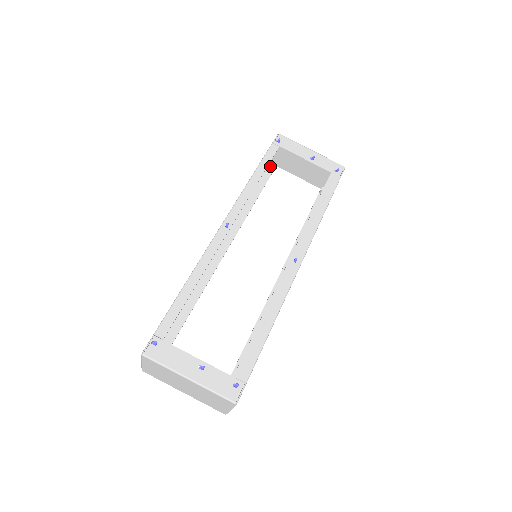
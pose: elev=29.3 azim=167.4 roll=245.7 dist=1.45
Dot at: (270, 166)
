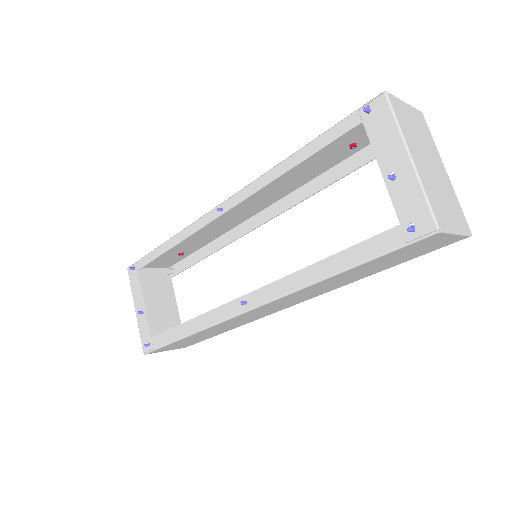
Dot at: occluded
